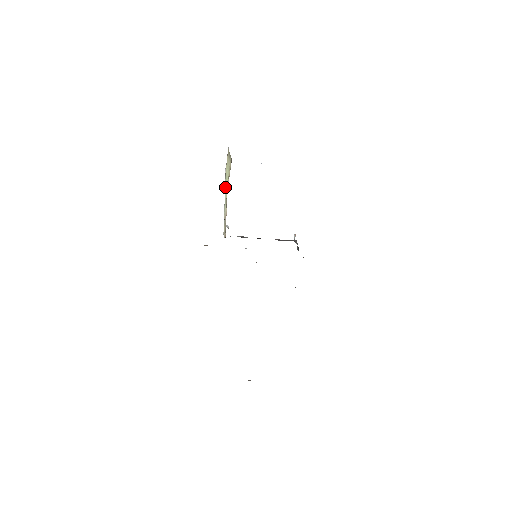
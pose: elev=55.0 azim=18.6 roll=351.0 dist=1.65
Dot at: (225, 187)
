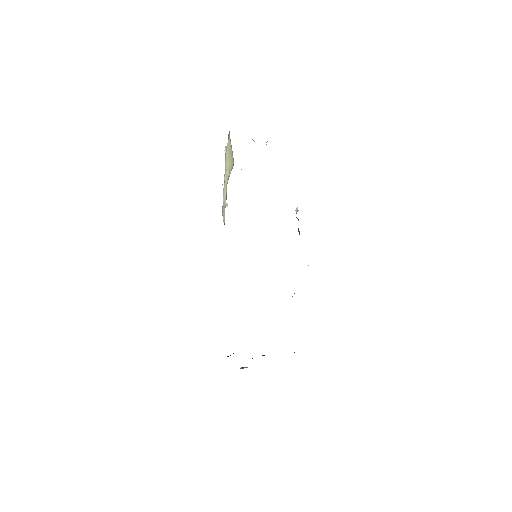
Dot at: (225, 169)
